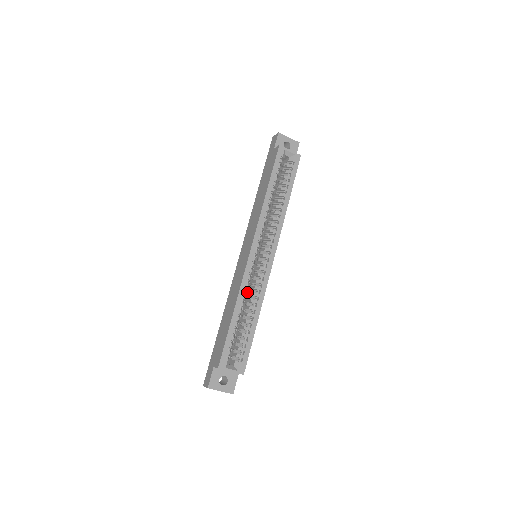
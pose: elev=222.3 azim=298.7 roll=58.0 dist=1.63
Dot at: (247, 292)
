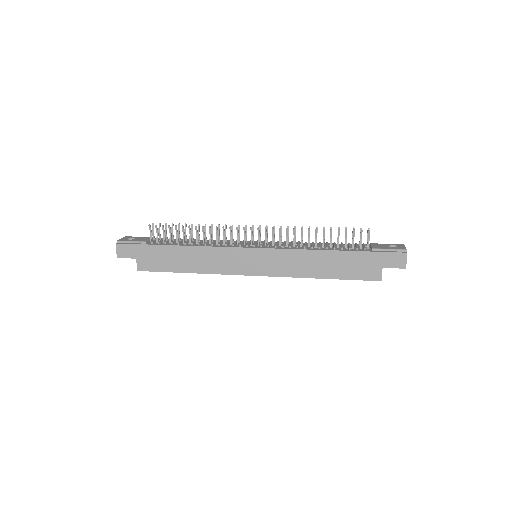
Dot at: occluded
